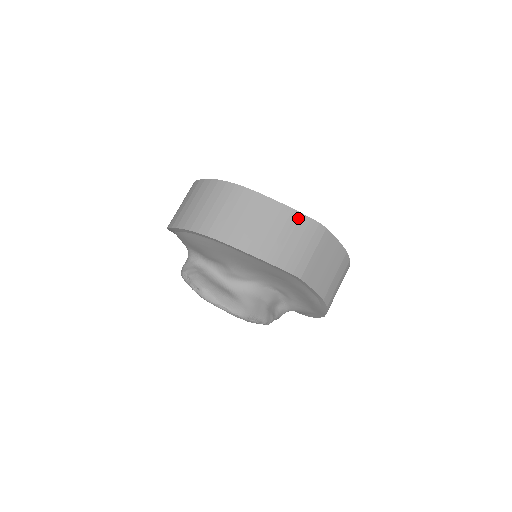
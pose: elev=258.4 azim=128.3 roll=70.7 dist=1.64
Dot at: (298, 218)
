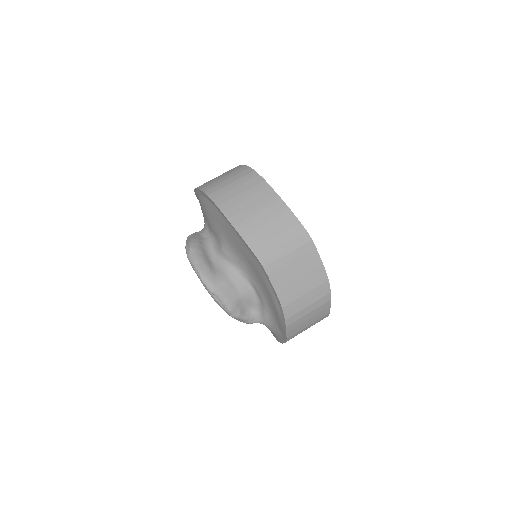
Dot at: (288, 216)
